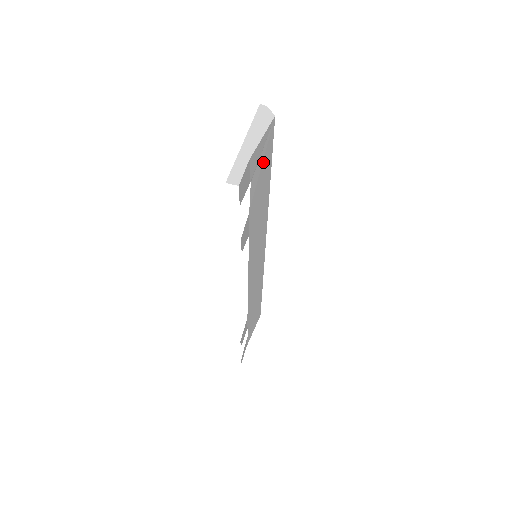
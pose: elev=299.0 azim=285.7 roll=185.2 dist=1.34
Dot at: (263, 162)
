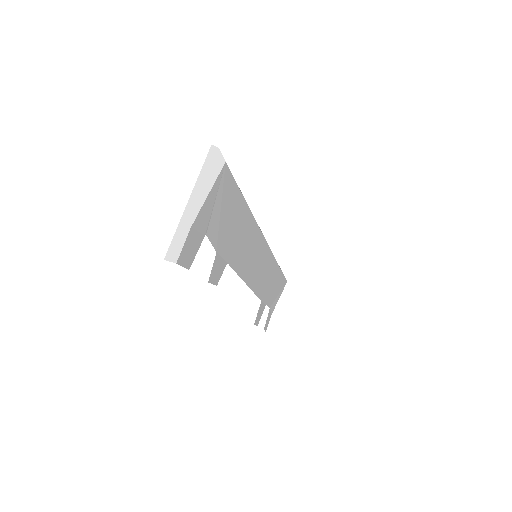
Dot at: (223, 205)
